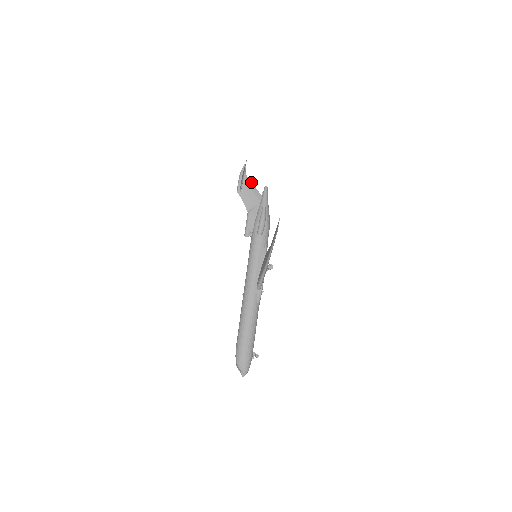
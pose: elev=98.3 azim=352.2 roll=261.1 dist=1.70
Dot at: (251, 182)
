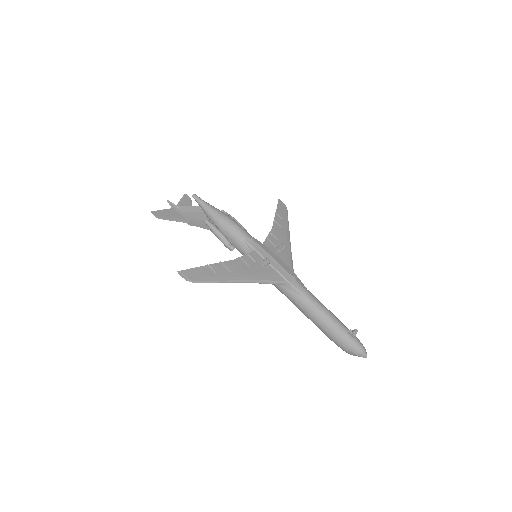
Dot at: (184, 206)
